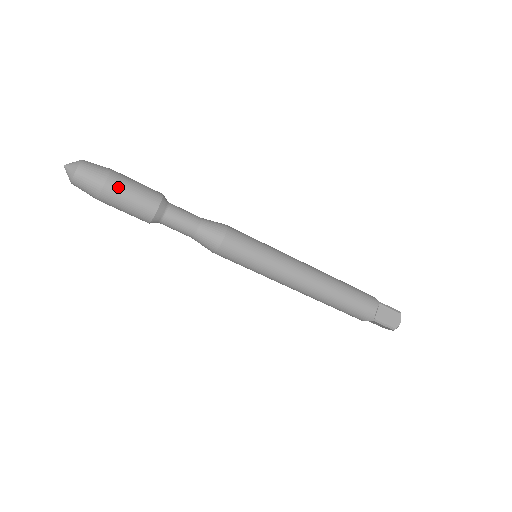
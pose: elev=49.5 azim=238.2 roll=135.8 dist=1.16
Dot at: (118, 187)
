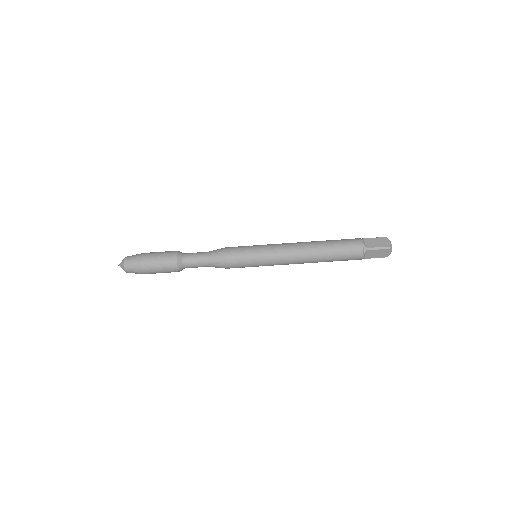
Dot at: (149, 256)
